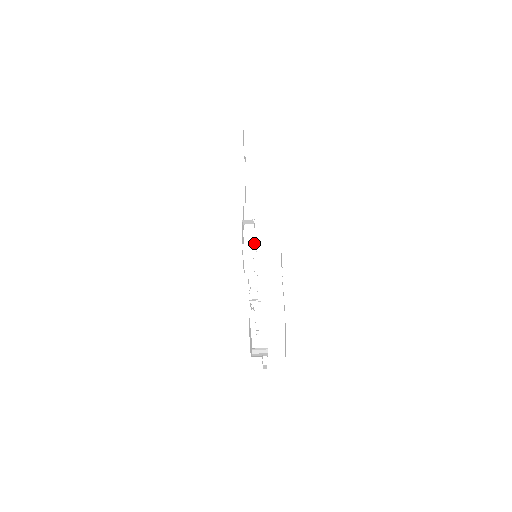
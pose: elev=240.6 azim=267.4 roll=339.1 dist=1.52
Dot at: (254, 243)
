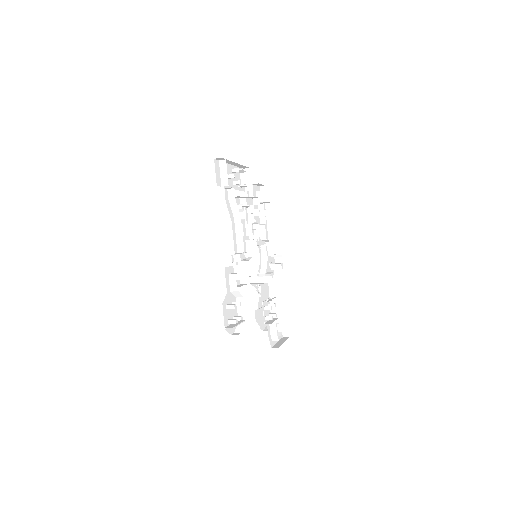
Dot at: (239, 303)
